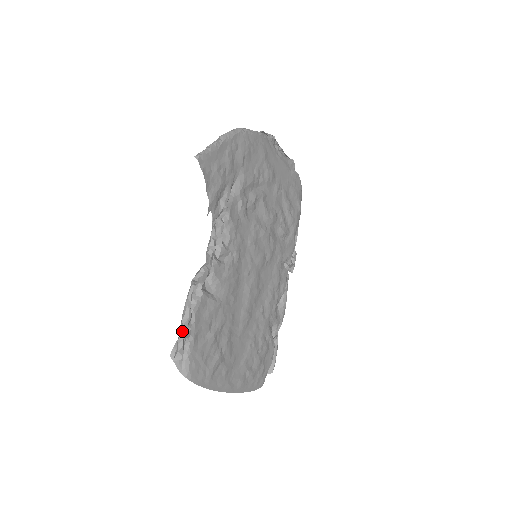
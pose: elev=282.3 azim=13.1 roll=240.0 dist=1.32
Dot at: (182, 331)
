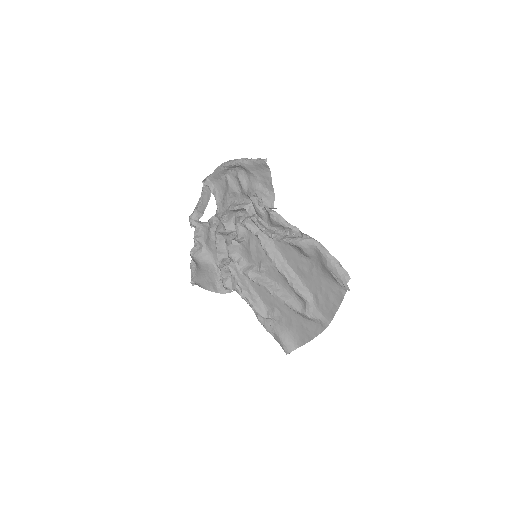
Dot at: occluded
